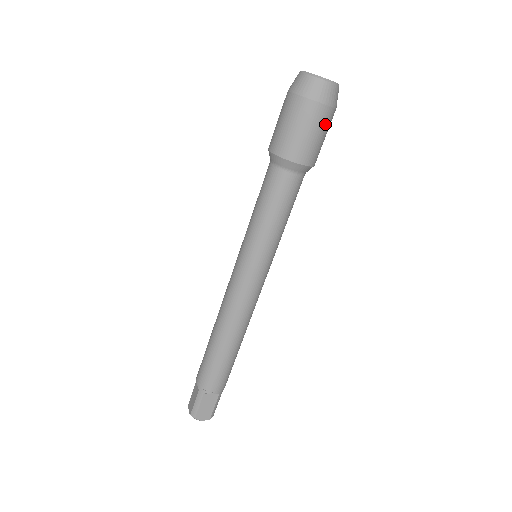
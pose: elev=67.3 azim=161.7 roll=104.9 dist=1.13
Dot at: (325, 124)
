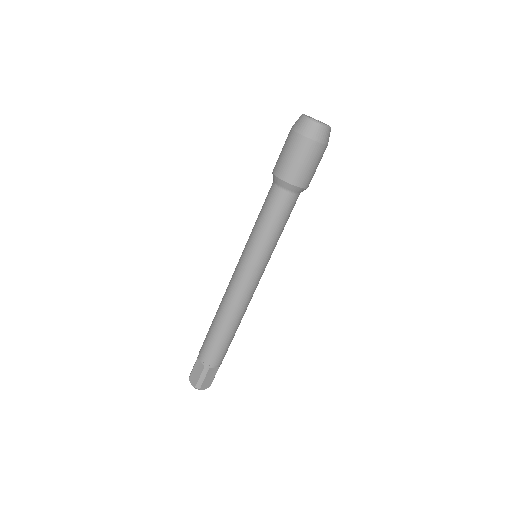
Dot at: (321, 157)
